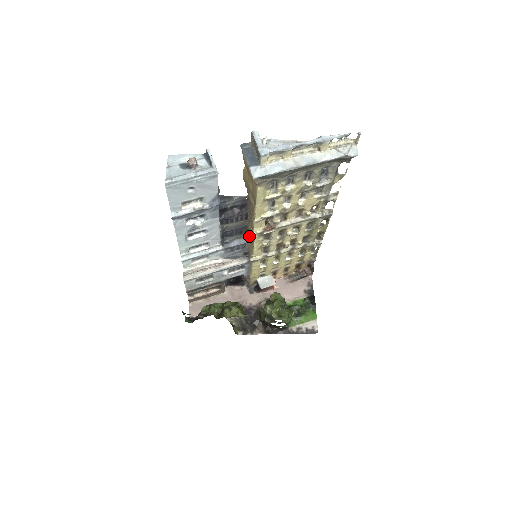
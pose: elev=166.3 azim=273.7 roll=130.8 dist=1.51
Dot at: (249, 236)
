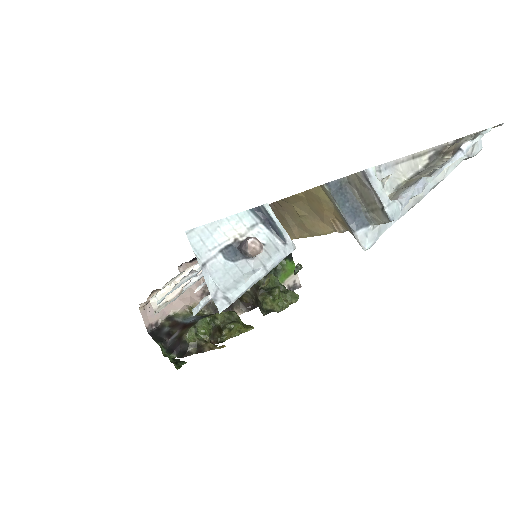
Dot at: occluded
